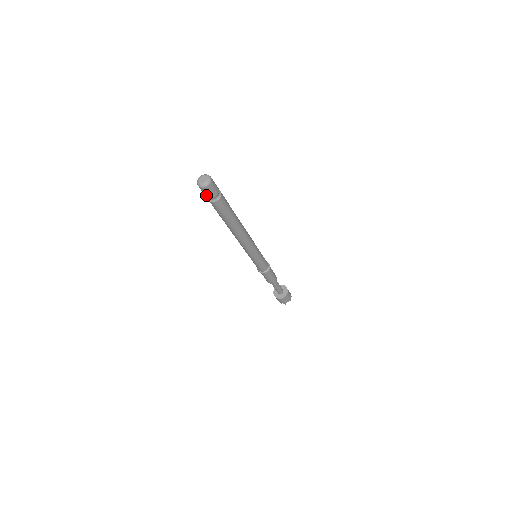
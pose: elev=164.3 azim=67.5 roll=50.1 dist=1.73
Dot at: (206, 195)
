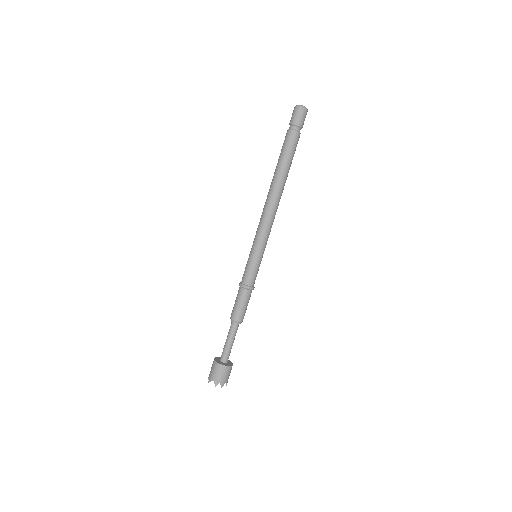
Dot at: (298, 120)
